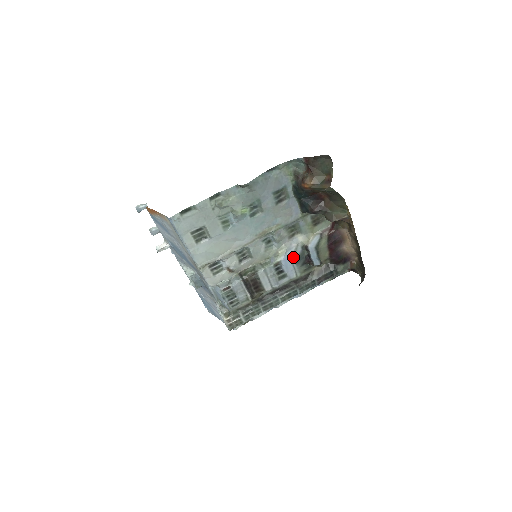
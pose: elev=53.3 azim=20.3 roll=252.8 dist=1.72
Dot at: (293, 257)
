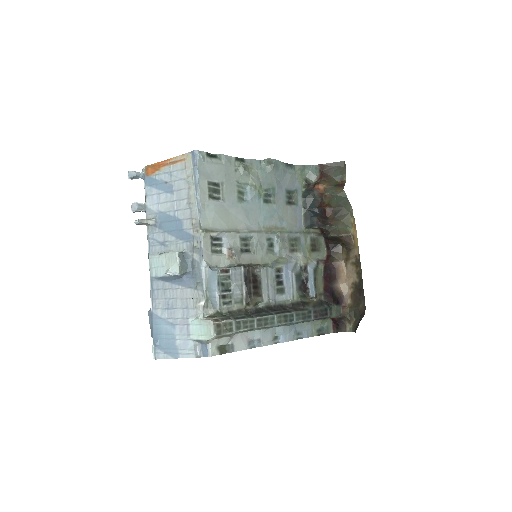
Dot at: (293, 271)
